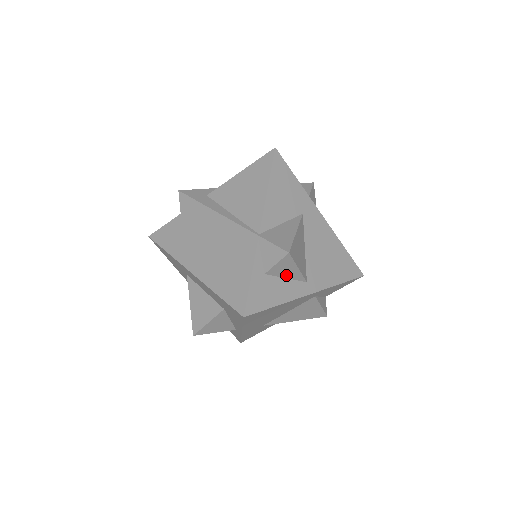
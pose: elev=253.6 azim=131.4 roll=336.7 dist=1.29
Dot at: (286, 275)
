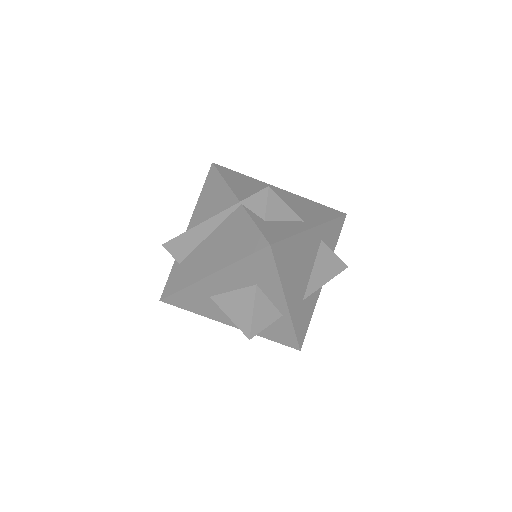
Dot at: (282, 217)
